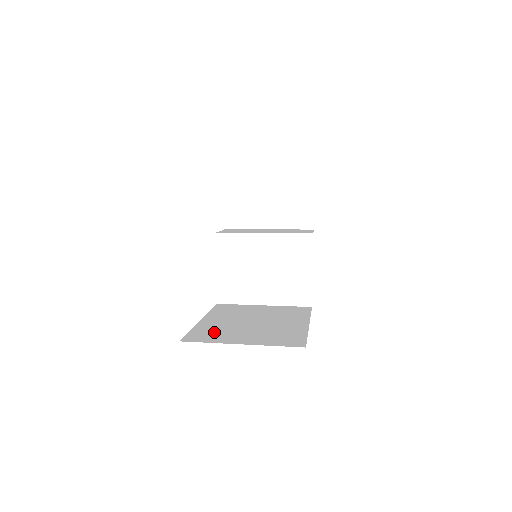
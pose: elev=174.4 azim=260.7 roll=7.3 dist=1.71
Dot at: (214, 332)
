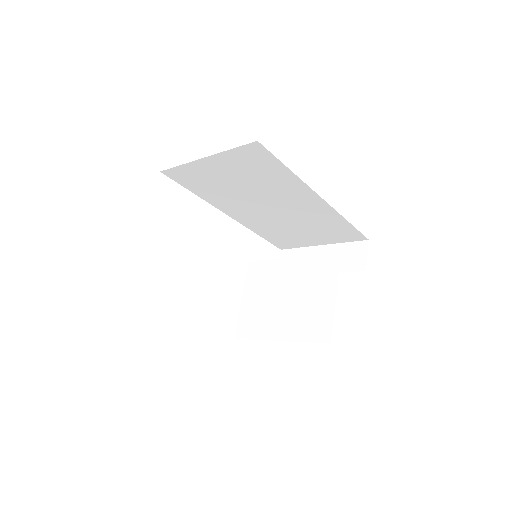
Dot at: occluded
